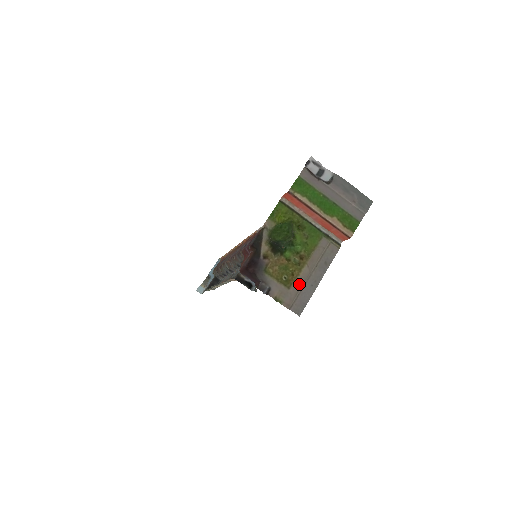
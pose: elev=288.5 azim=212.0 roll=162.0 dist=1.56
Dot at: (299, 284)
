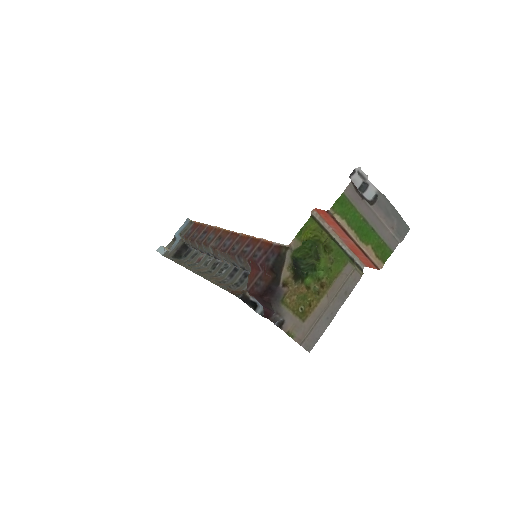
Dot at: (315, 316)
